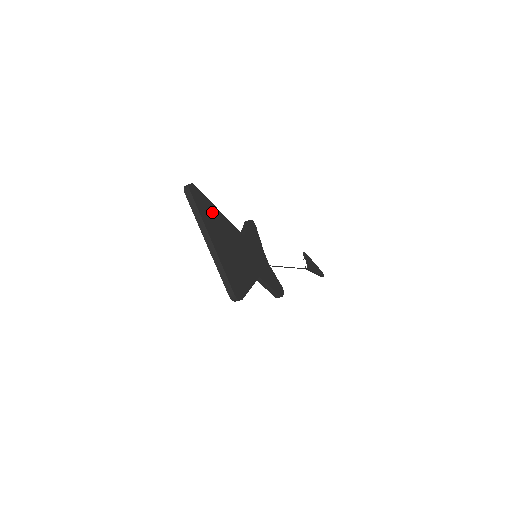
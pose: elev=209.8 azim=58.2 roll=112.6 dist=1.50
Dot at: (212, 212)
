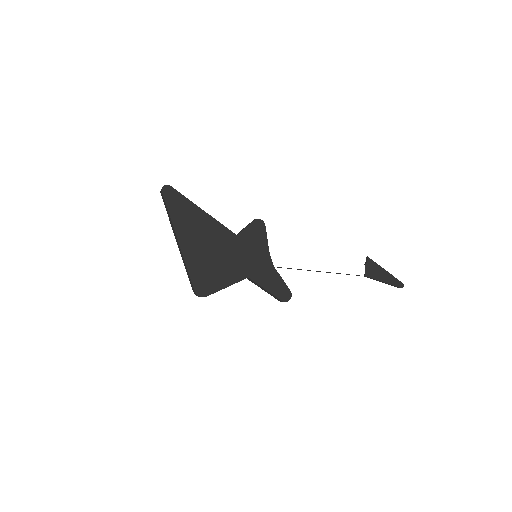
Dot at: (190, 211)
